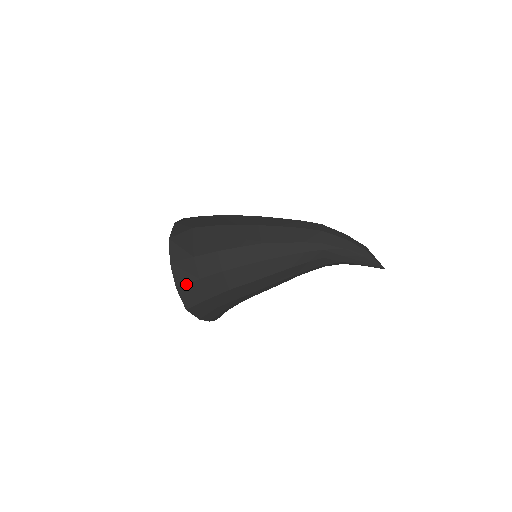
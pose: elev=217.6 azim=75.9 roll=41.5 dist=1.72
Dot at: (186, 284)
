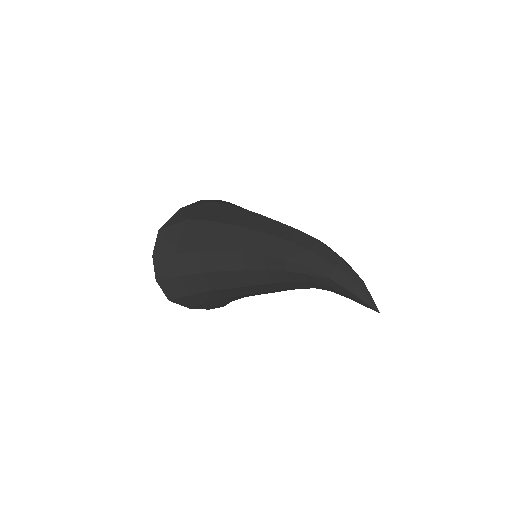
Dot at: (166, 279)
